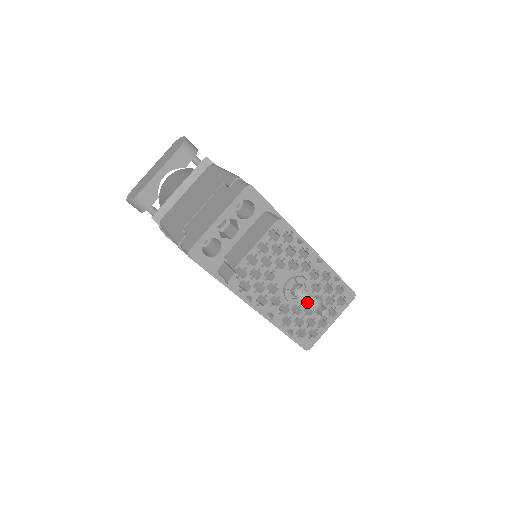
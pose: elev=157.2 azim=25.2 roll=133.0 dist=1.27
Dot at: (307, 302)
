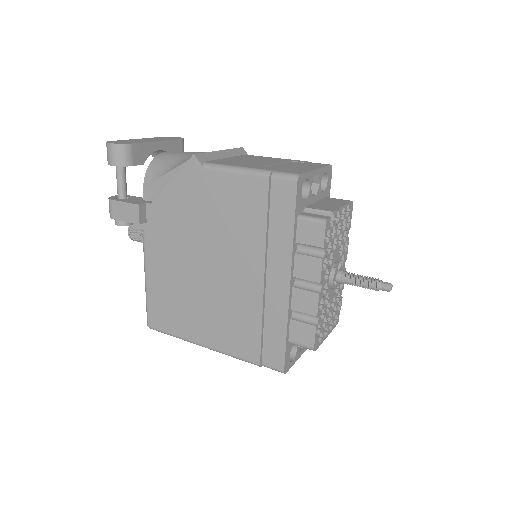
Dot at: (367, 278)
